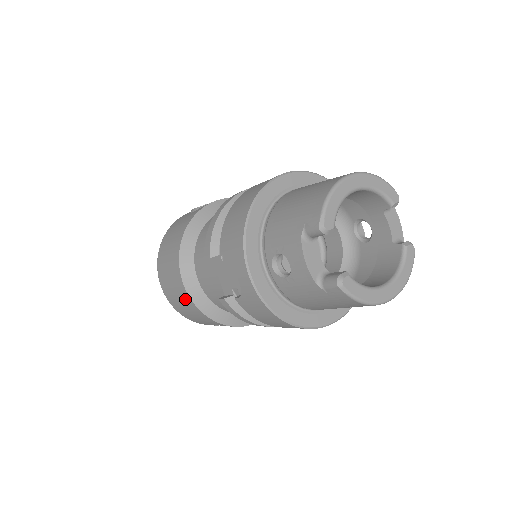
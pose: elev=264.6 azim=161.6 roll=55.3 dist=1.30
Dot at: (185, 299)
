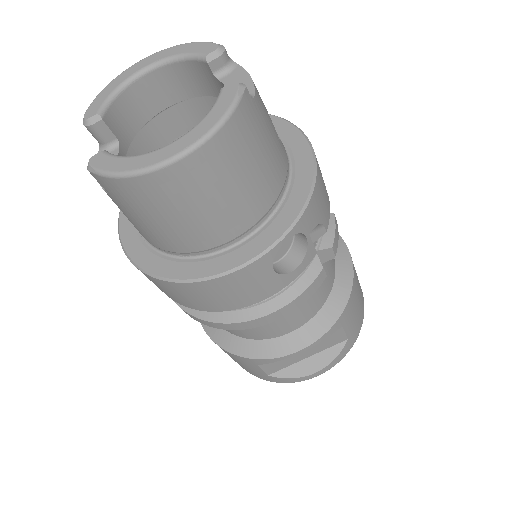
Dot at: occluded
